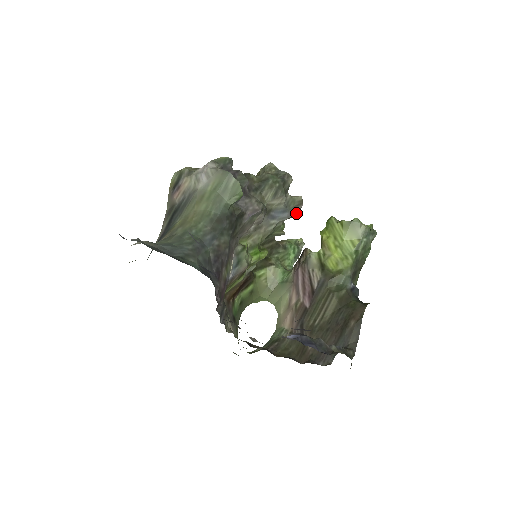
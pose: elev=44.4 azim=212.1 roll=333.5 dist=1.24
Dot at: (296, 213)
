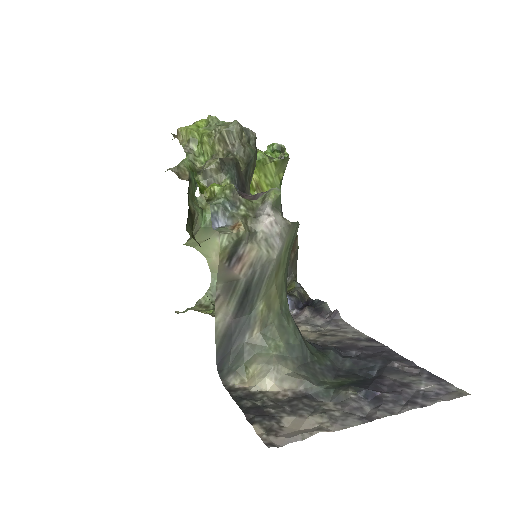
Dot at: occluded
